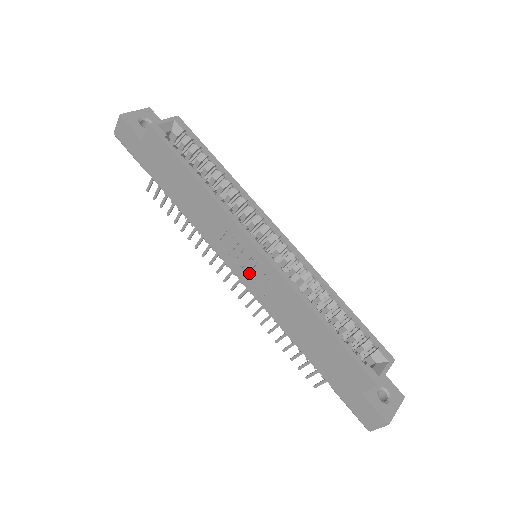
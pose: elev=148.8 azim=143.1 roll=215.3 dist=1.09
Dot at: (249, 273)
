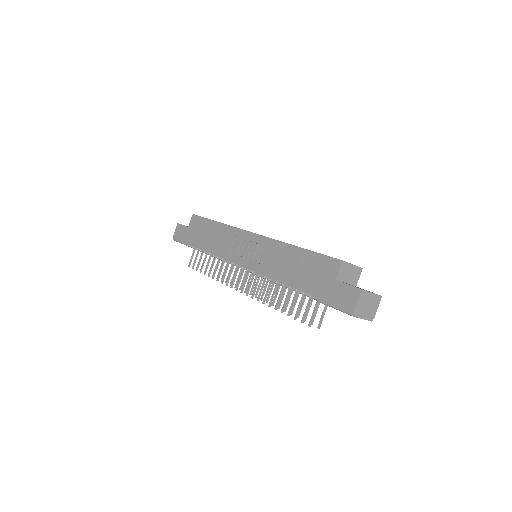
Dot at: (249, 257)
